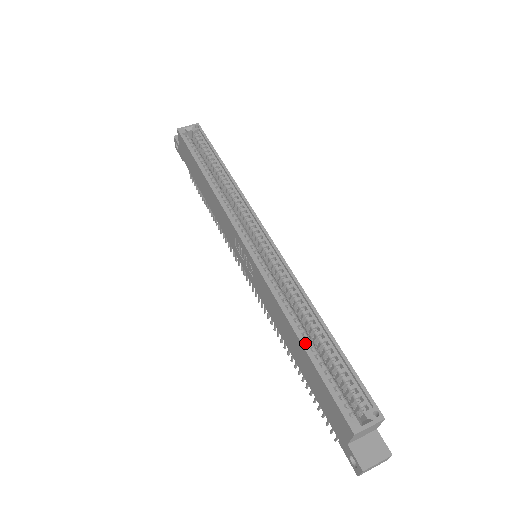
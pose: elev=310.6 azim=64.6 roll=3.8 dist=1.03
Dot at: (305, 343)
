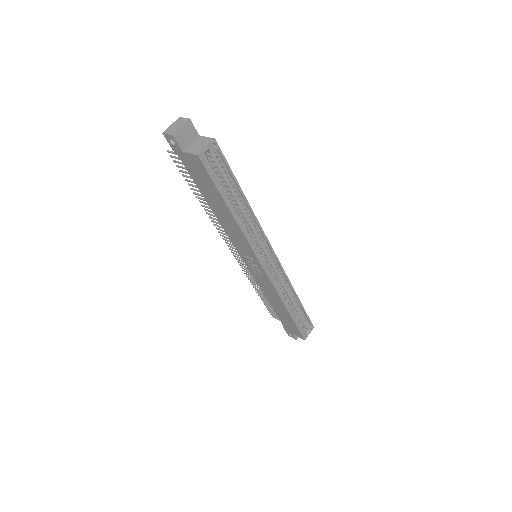
Dot at: (290, 312)
